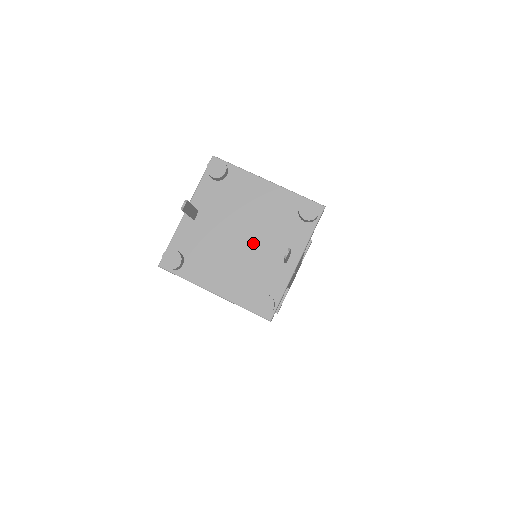
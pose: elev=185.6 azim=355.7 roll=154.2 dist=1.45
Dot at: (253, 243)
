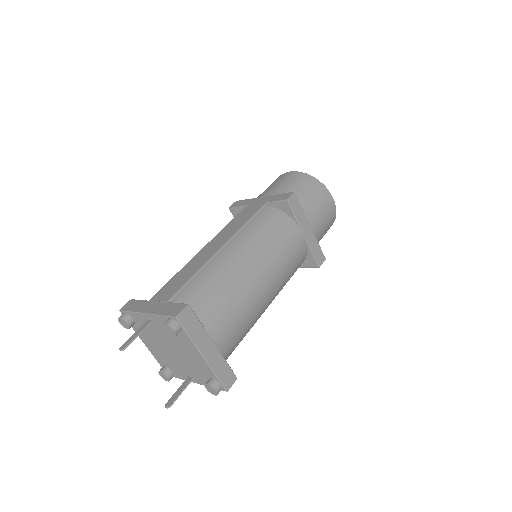
Dot at: (176, 358)
